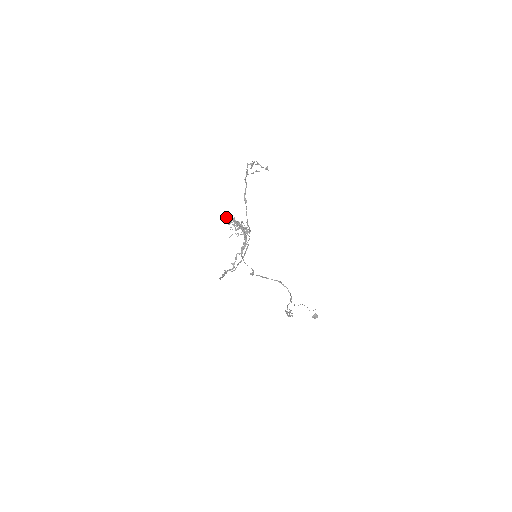
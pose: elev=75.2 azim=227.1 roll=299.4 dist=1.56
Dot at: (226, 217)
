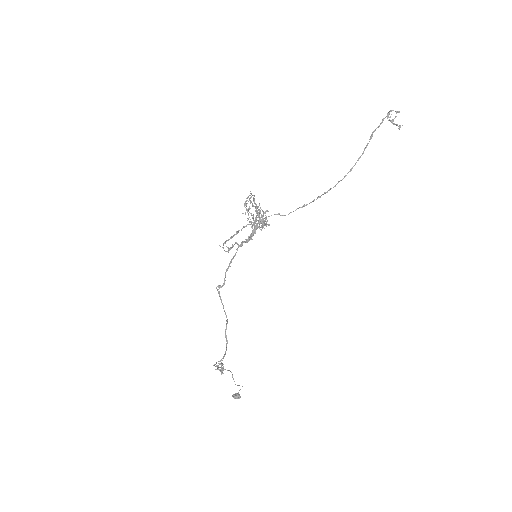
Dot at: occluded
